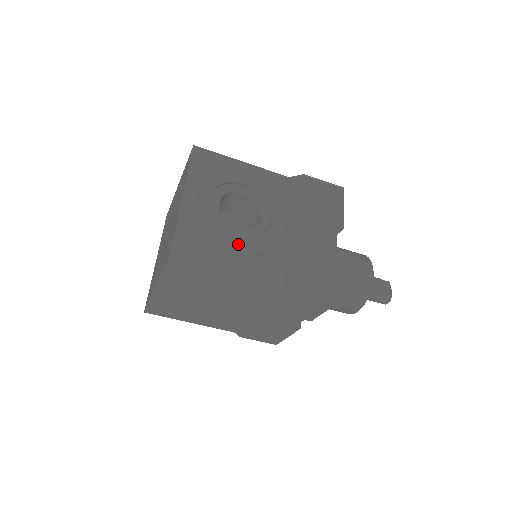
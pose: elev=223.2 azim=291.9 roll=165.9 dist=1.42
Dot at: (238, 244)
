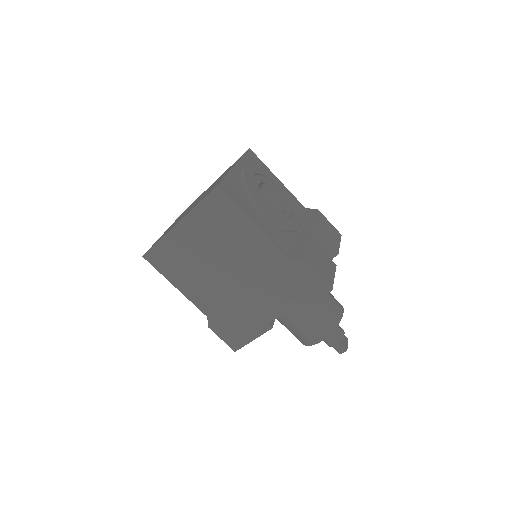
Dot at: (267, 210)
